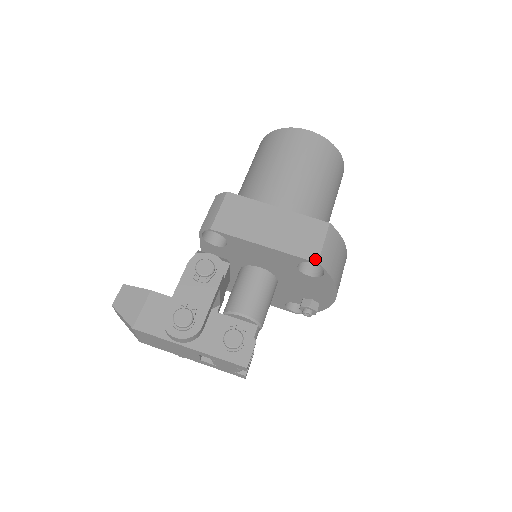
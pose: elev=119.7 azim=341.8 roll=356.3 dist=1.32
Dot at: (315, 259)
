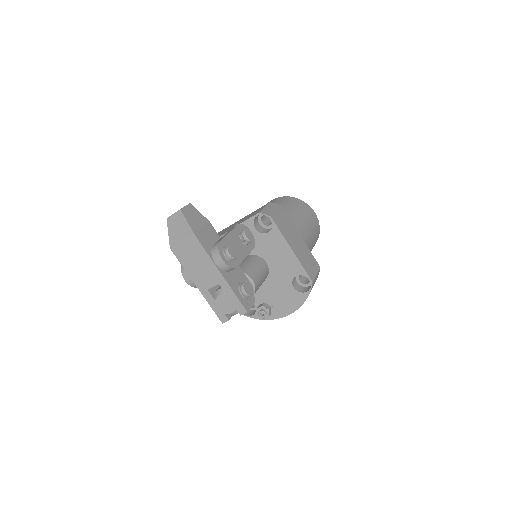
Dot at: (312, 279)
